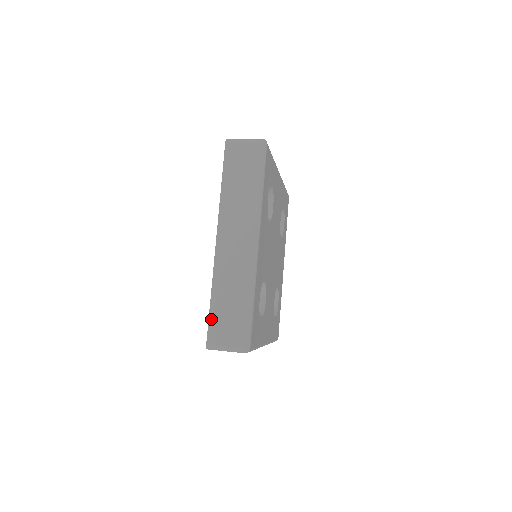
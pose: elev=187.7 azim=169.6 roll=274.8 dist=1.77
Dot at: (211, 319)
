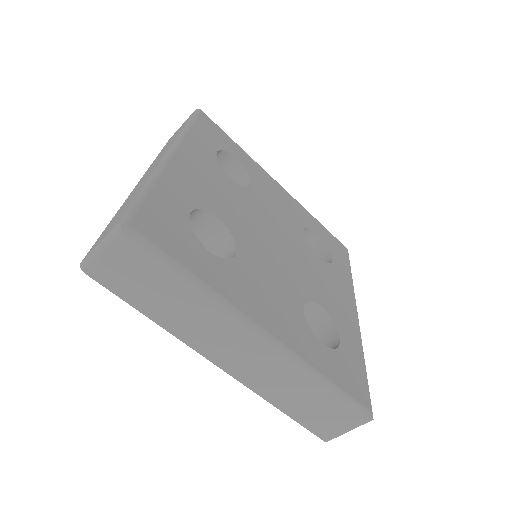
Dot at: (99, 237)
